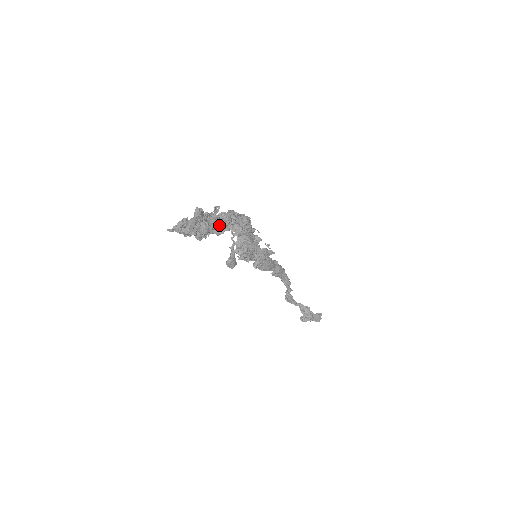
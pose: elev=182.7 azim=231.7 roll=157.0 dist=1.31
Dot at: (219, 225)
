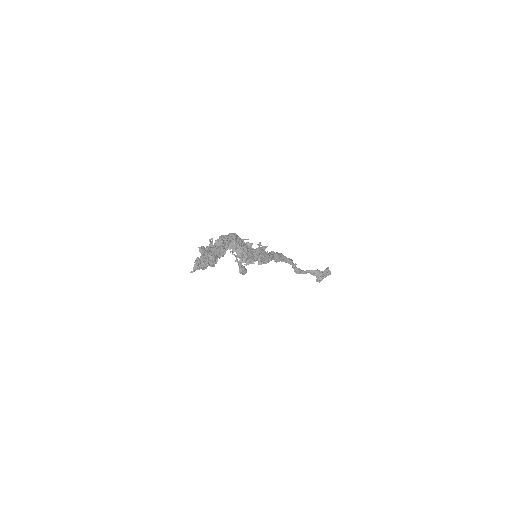
Dot at: (219, 250)
